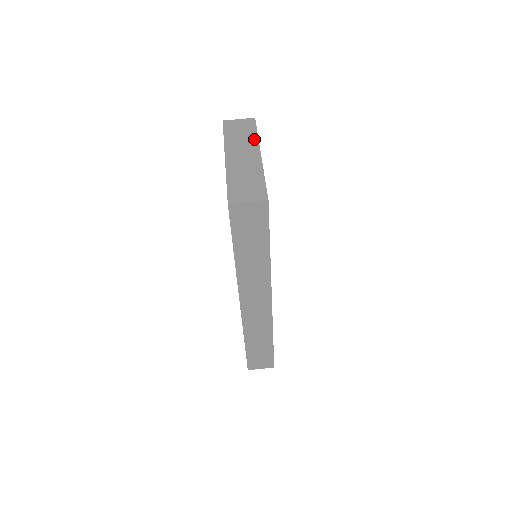
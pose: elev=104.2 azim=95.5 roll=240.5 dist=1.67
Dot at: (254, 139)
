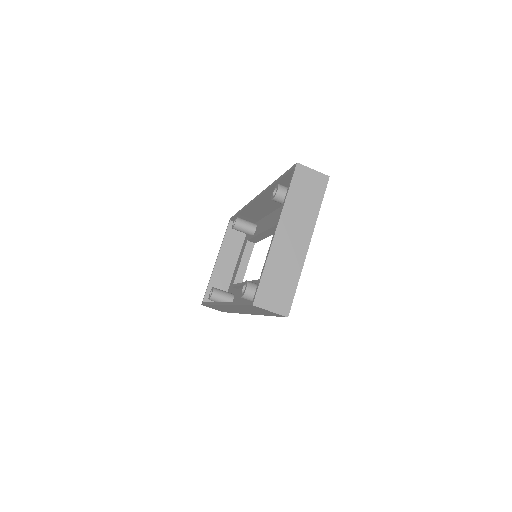
Dot at: (314, 215)
